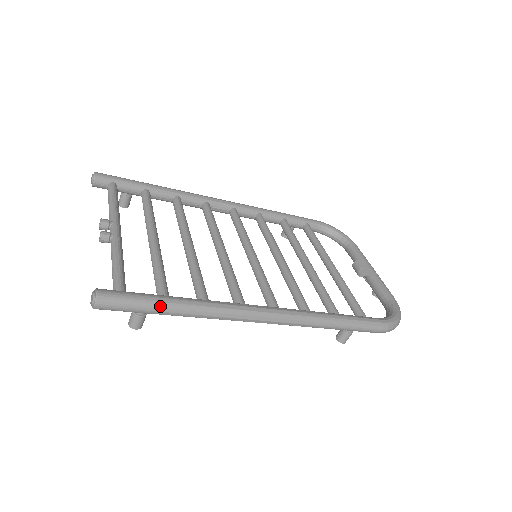
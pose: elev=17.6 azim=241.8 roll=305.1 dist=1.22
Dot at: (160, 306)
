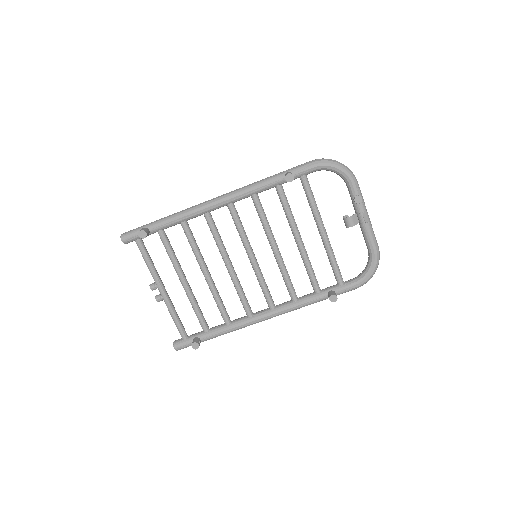
Dot at: occluded
